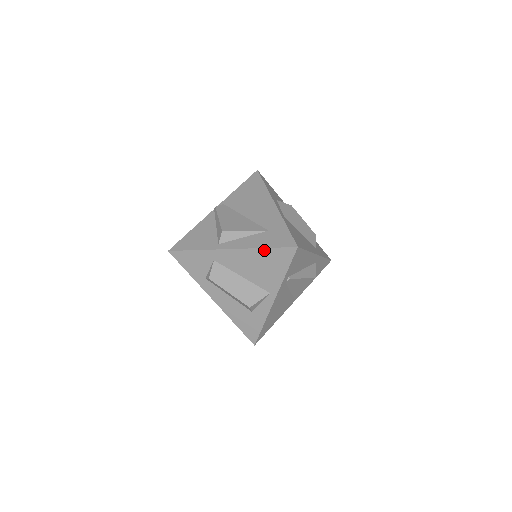
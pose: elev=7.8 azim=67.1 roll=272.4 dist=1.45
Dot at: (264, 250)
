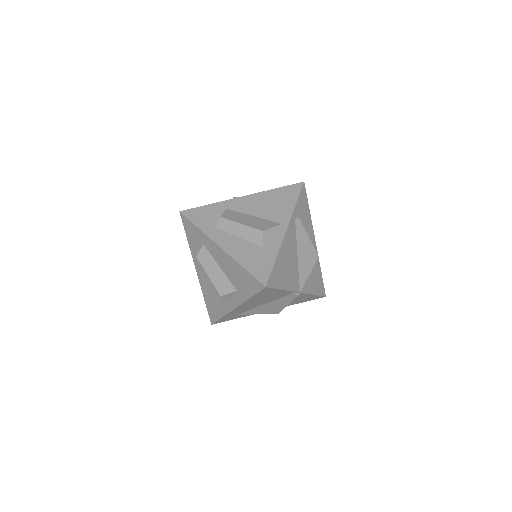
Dot at: (275, 190)
